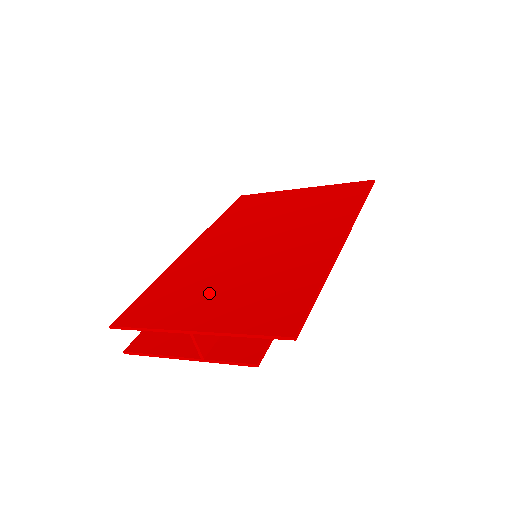
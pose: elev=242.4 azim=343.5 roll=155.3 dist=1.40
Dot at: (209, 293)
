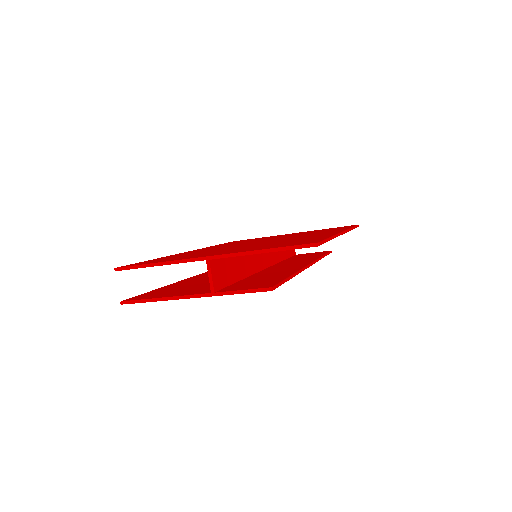
Dot at: (220, 251)
